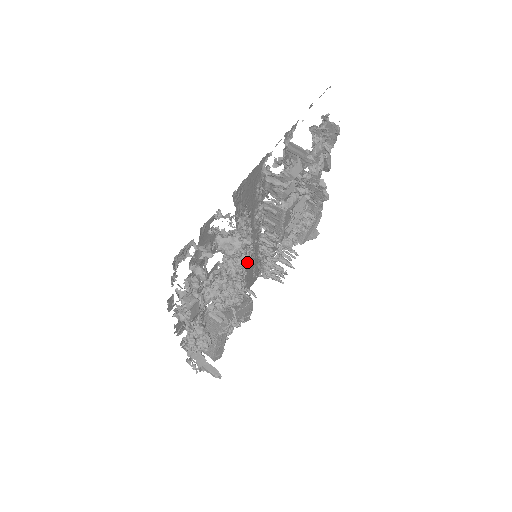
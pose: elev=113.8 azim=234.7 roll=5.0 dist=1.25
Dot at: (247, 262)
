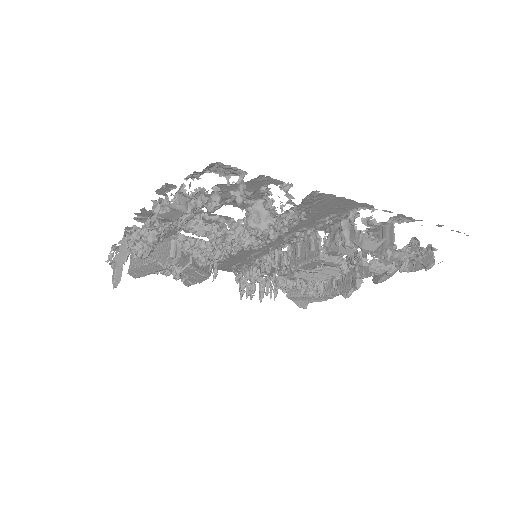
Dot at: (248, 248)
